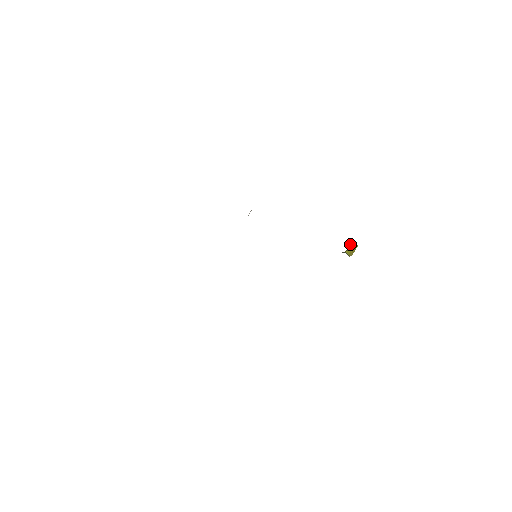
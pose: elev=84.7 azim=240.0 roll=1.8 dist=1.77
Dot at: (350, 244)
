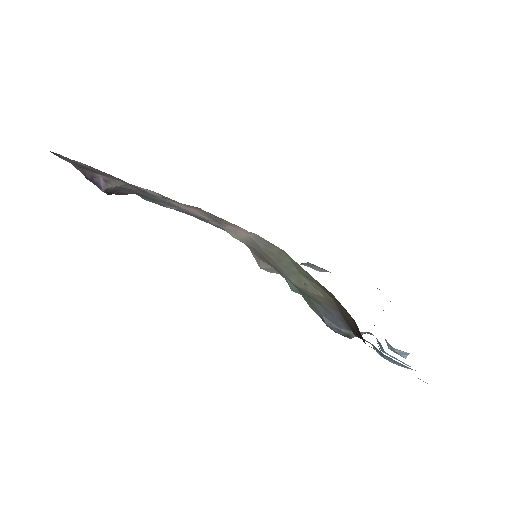
Dot at: occluded
